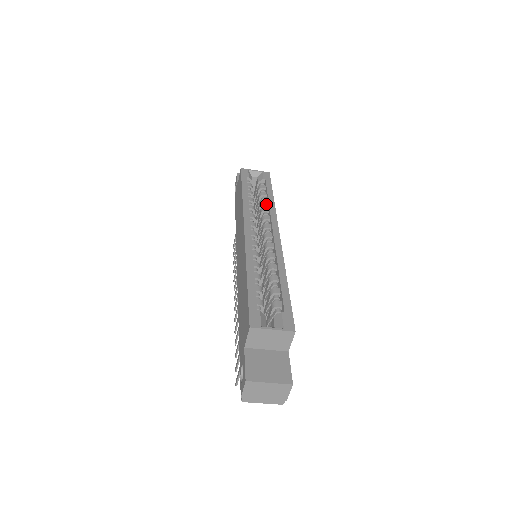
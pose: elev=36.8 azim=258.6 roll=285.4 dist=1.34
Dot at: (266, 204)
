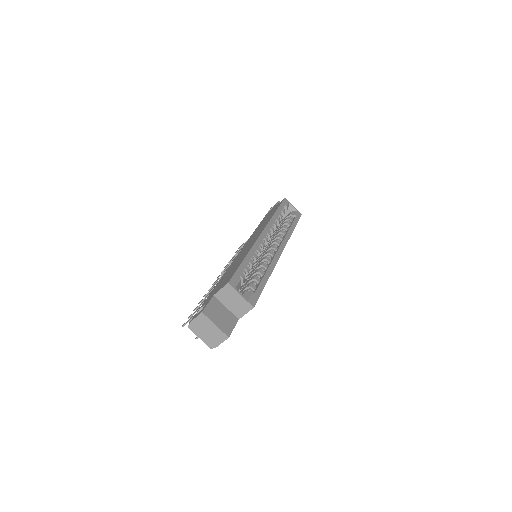
Dot at: (286, 230)
